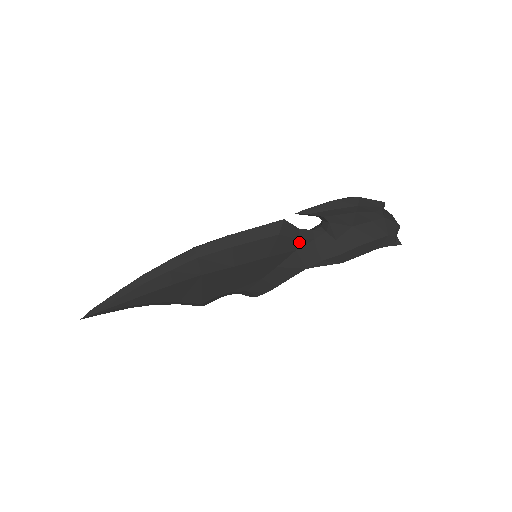
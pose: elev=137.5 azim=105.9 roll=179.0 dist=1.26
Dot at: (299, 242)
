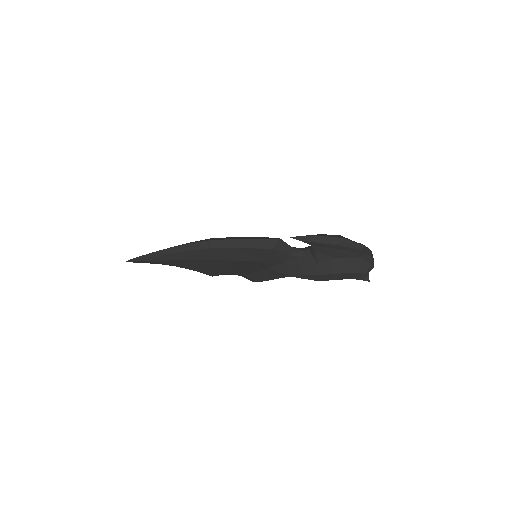
Dot at: (289, 257)
